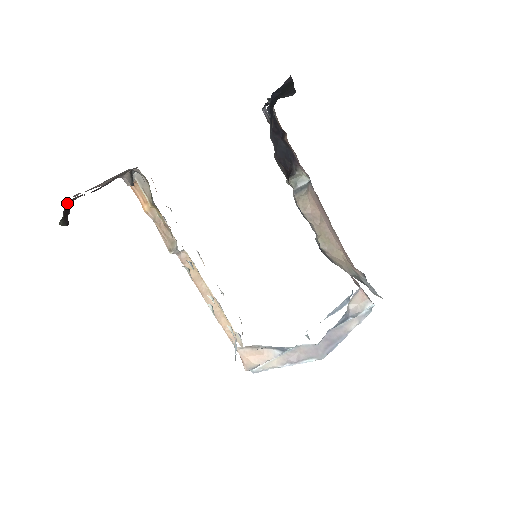
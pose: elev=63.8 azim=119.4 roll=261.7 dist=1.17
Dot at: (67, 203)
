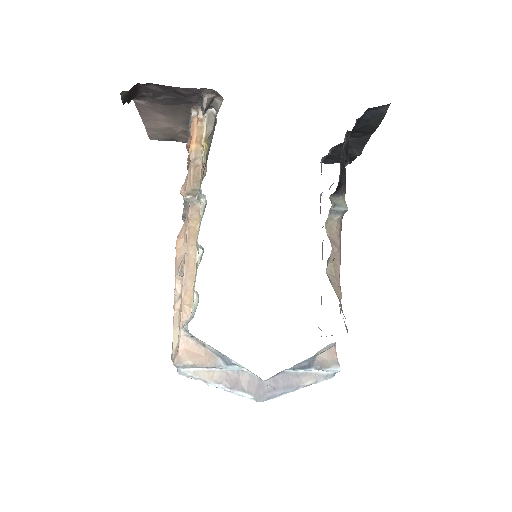
Dot at: (139, 87)
